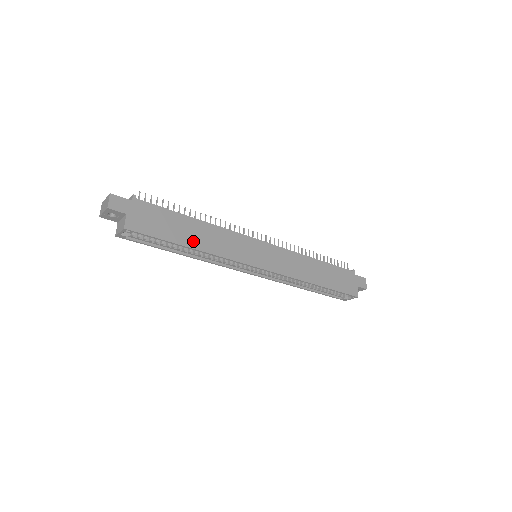
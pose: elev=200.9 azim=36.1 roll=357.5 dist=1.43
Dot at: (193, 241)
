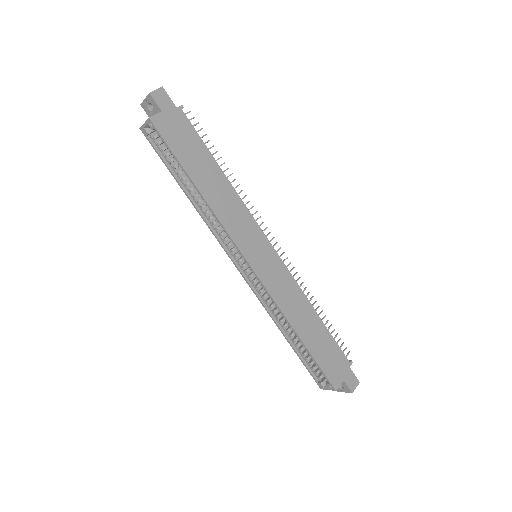
Dot at: (203, 183)
